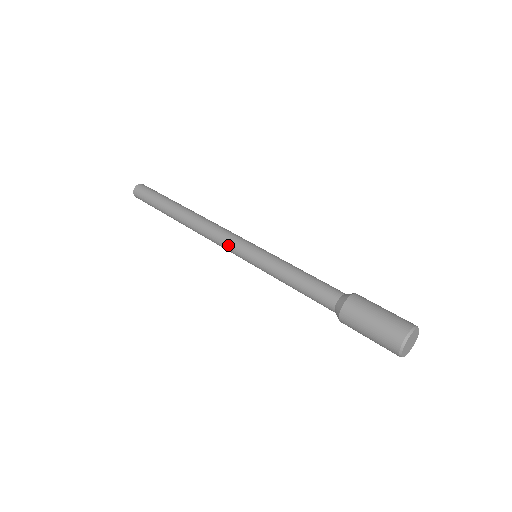
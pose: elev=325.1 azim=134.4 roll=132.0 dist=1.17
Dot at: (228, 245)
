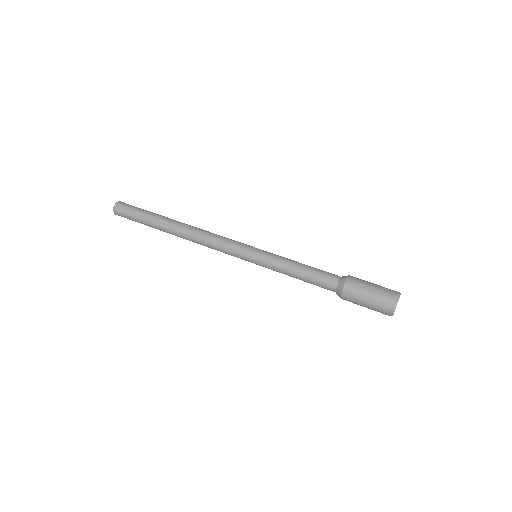
Dot at: (229, 251)
